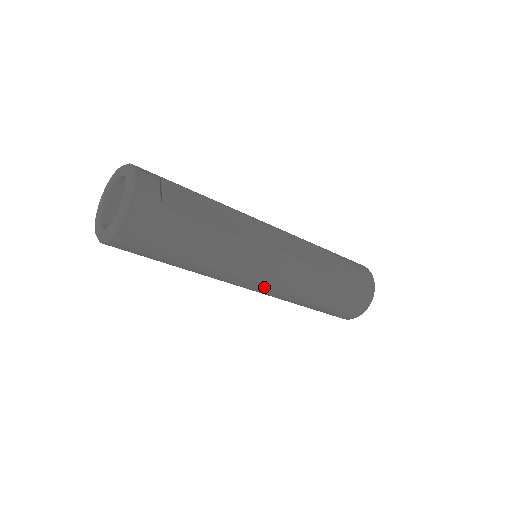
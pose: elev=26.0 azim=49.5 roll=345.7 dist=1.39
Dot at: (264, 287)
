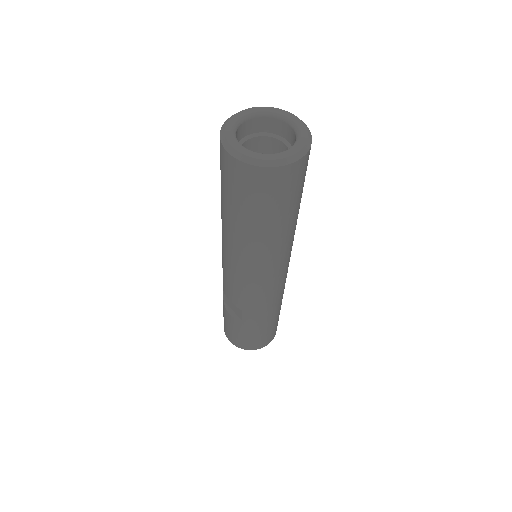
Dot at: (275, 283)
